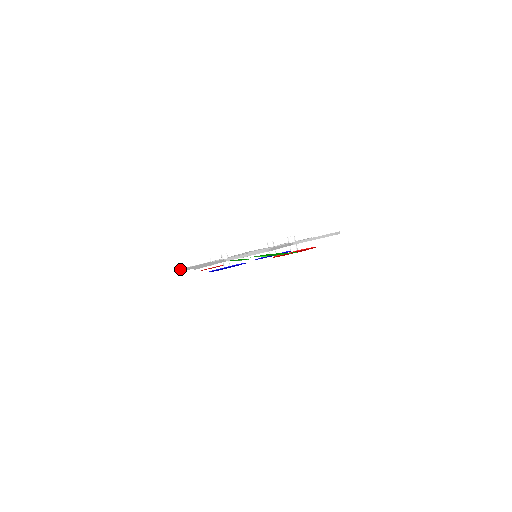
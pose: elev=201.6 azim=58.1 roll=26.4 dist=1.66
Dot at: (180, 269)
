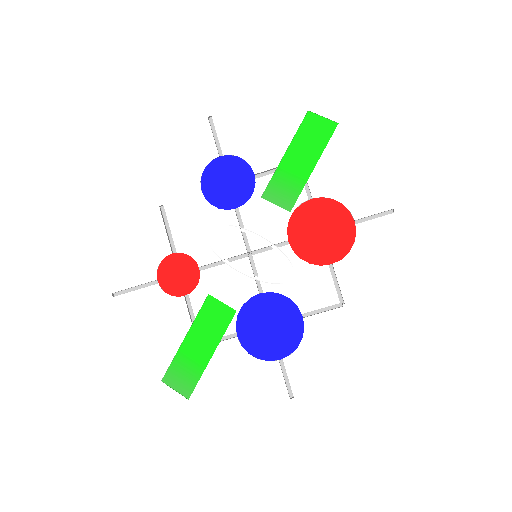
Dot at: occluded
